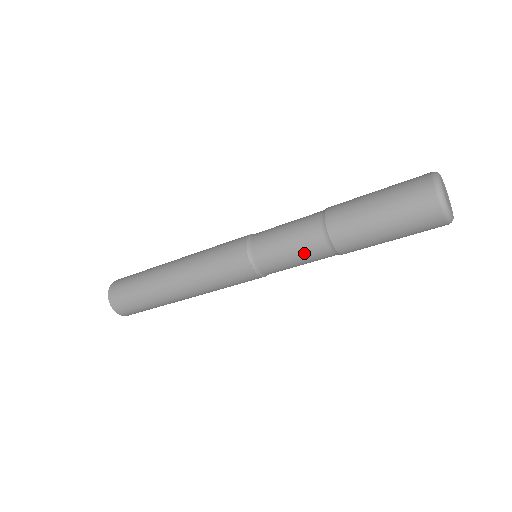
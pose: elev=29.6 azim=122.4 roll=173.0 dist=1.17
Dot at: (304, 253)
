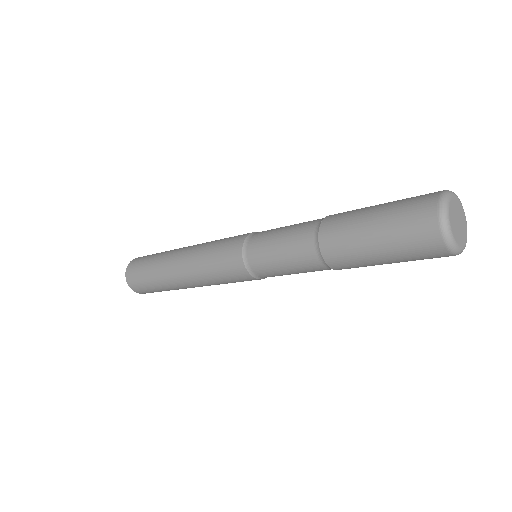
Dot at: (292, 254)
